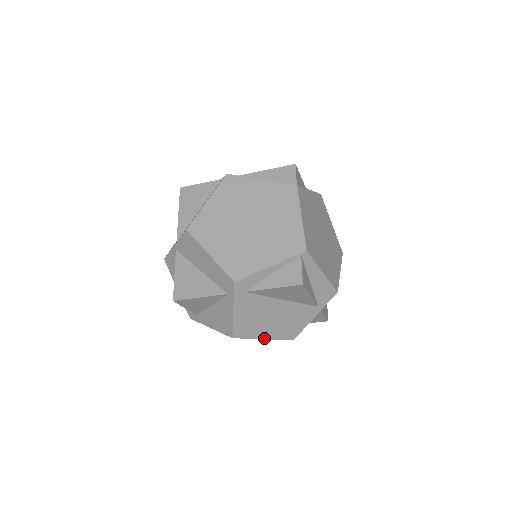
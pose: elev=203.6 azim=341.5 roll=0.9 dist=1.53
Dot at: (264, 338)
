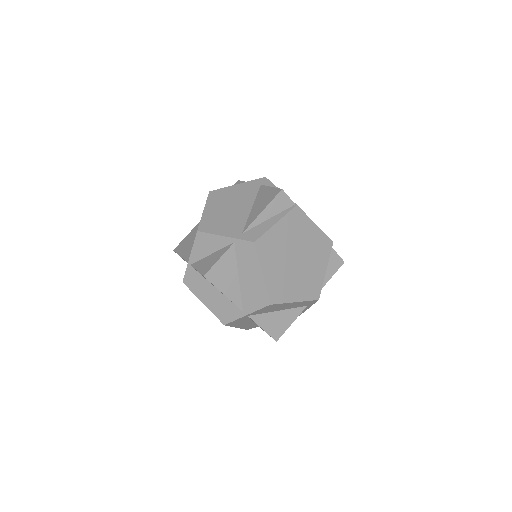
Dot at: occluded
